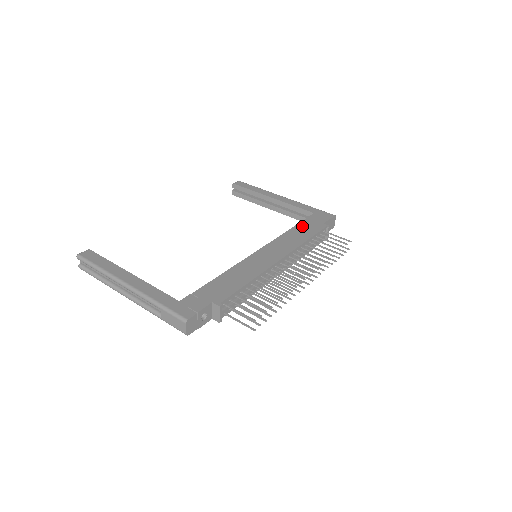
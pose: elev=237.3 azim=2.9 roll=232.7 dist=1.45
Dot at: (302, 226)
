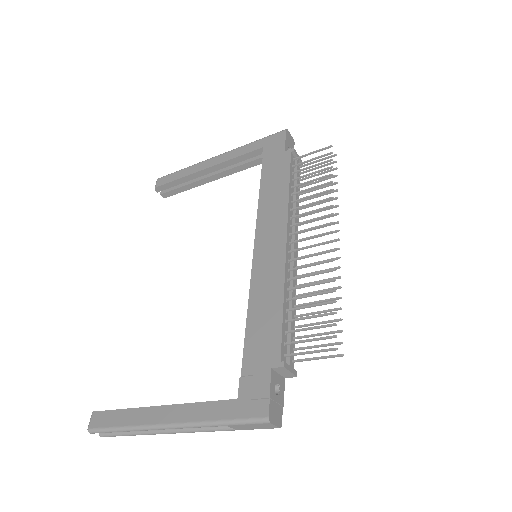
Dot at: (267, 176)
